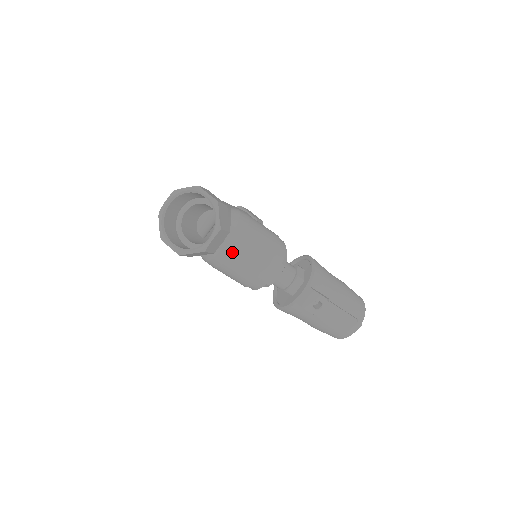
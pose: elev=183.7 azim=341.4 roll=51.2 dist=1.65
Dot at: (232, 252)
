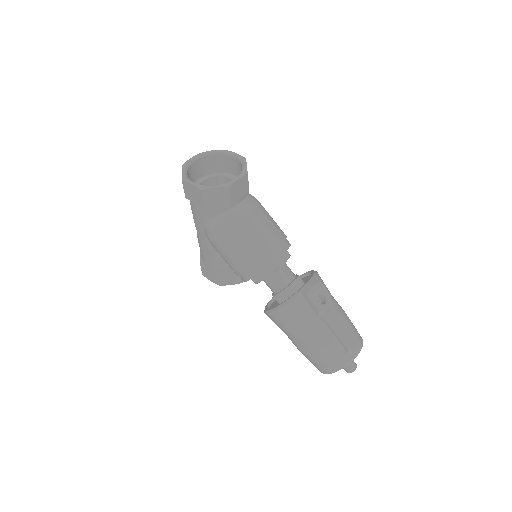
Dot at: (247, 214)
